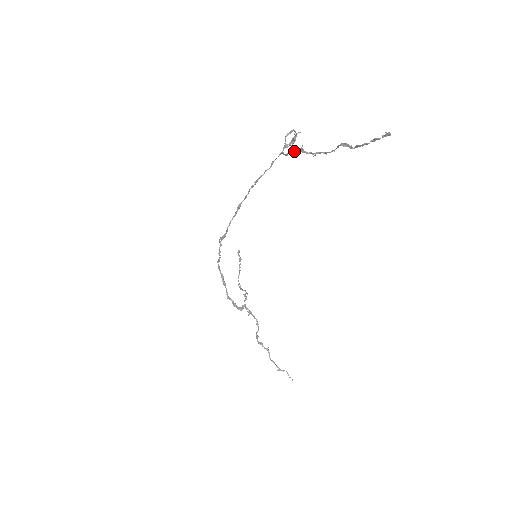
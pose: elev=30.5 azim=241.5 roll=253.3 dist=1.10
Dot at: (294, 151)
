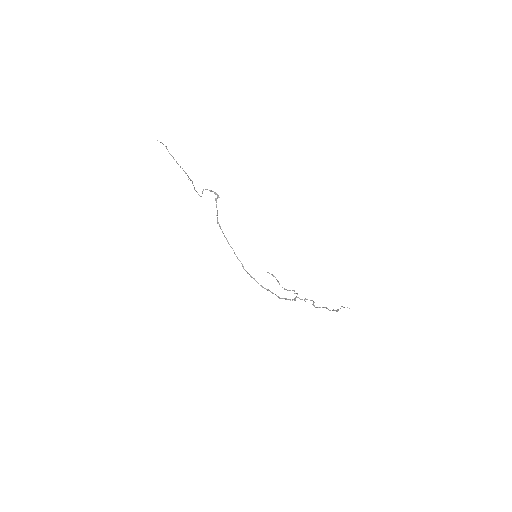
Dot at: occluded
